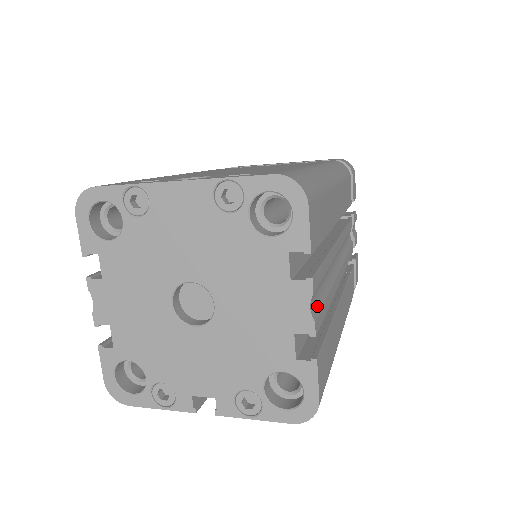
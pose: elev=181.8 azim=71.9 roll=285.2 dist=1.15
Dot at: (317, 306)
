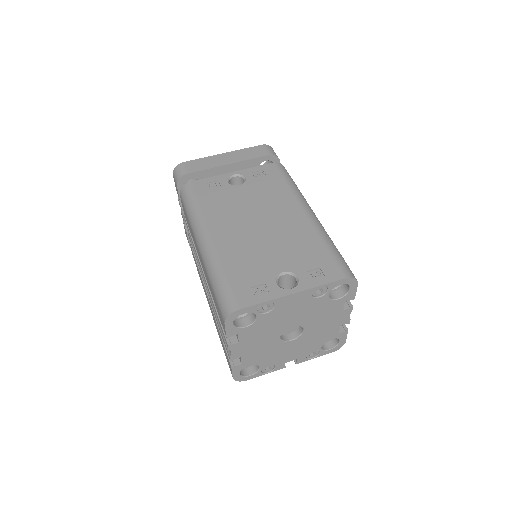
Dot at: occluded
